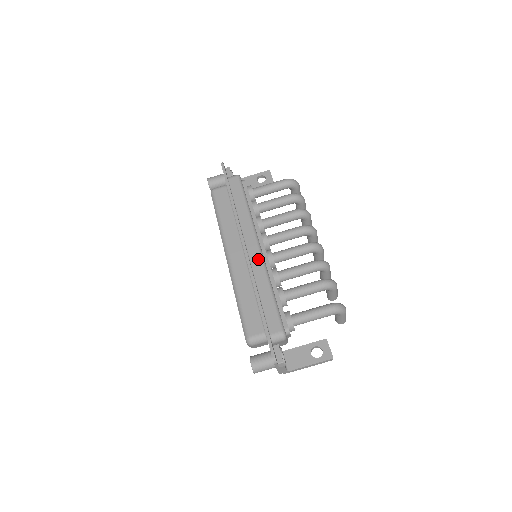
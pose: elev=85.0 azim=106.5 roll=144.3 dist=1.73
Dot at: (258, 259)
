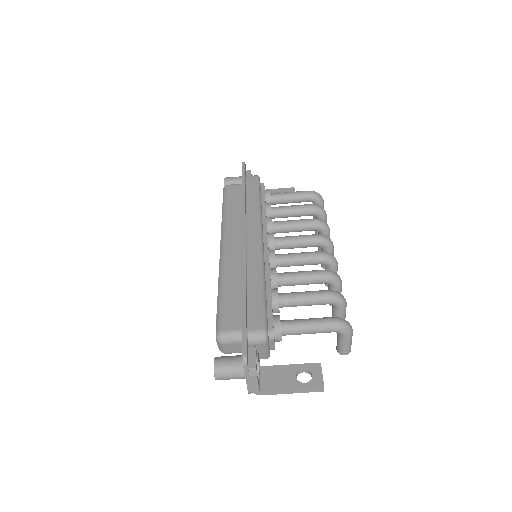
Dot at: (256, 251)
